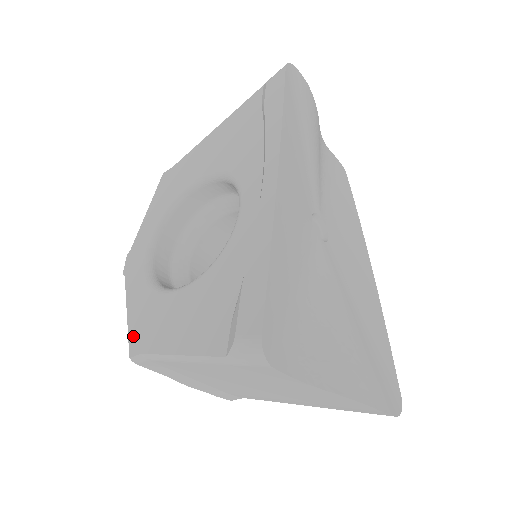
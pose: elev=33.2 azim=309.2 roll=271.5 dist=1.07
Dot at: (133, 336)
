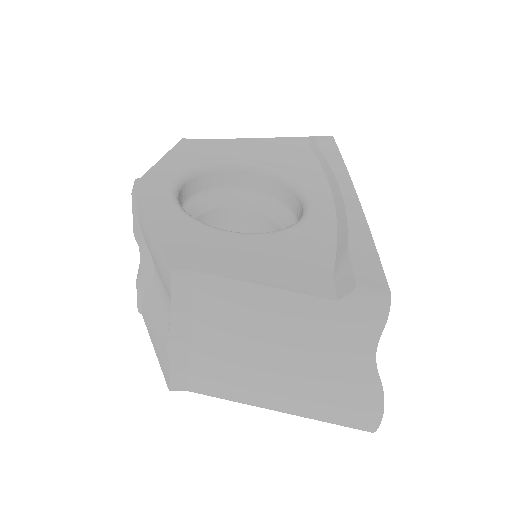
Dot at: (173, 252)
